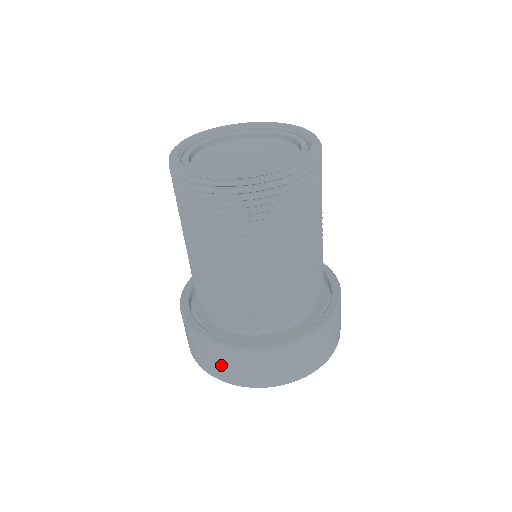
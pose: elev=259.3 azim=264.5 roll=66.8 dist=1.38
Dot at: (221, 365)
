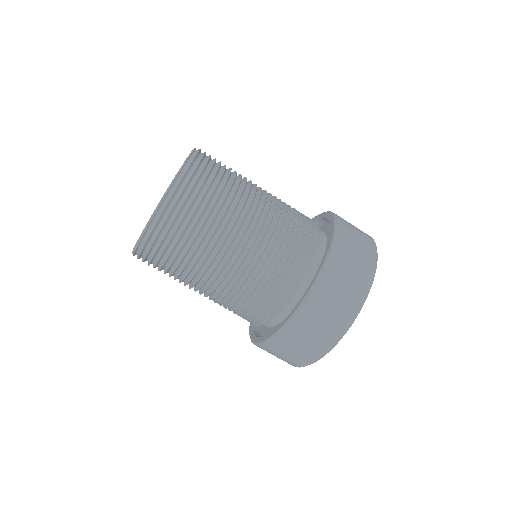
Dot at: (328, 315)
